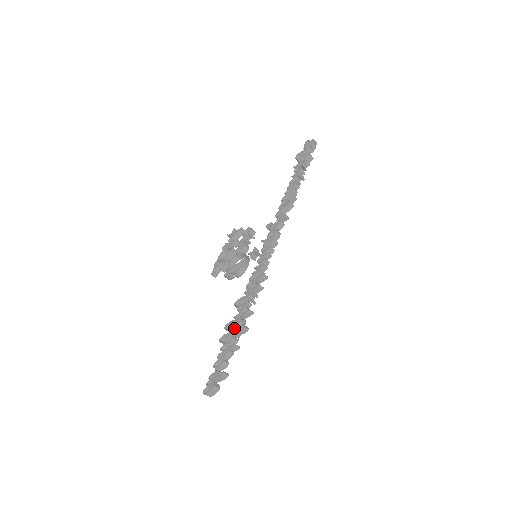
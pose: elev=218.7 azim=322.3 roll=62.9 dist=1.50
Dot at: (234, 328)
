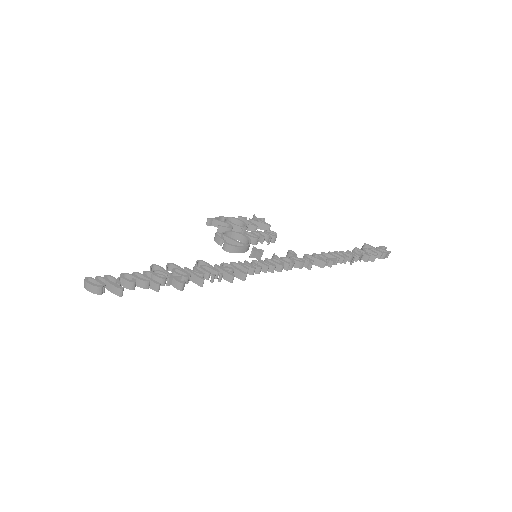
Dot at: (175, 274)
